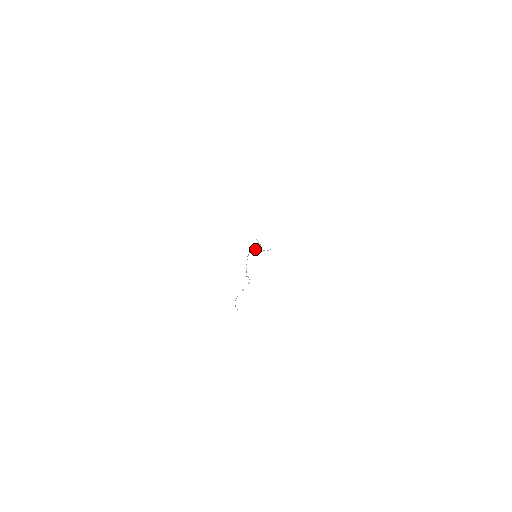
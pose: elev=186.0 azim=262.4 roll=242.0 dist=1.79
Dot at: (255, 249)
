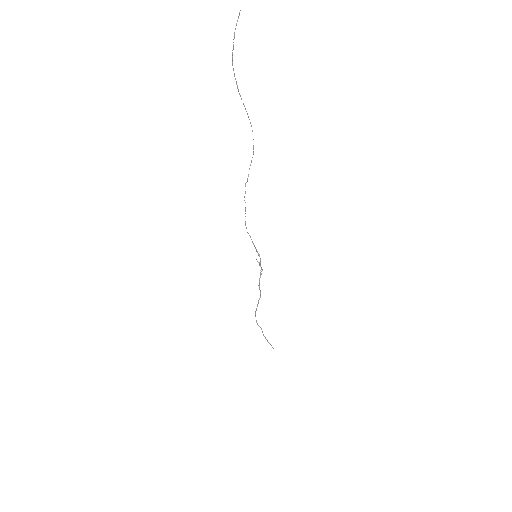
Dot at: occluded
